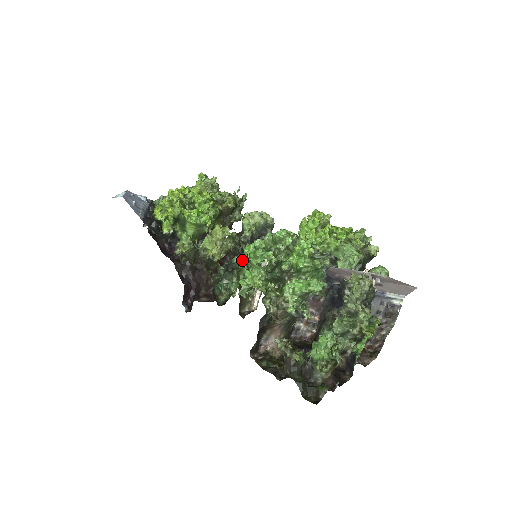
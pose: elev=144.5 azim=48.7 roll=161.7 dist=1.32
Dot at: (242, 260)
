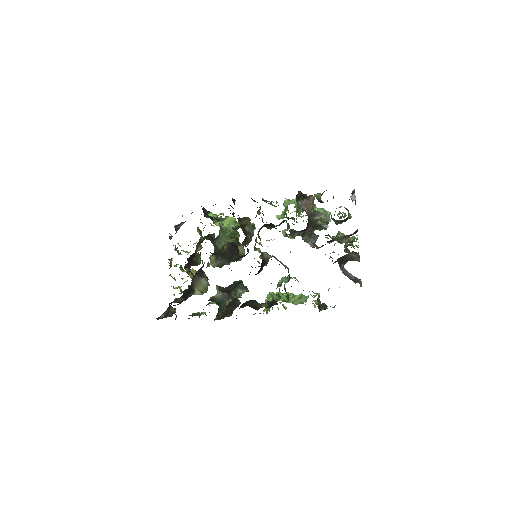
Dot at: occluded
